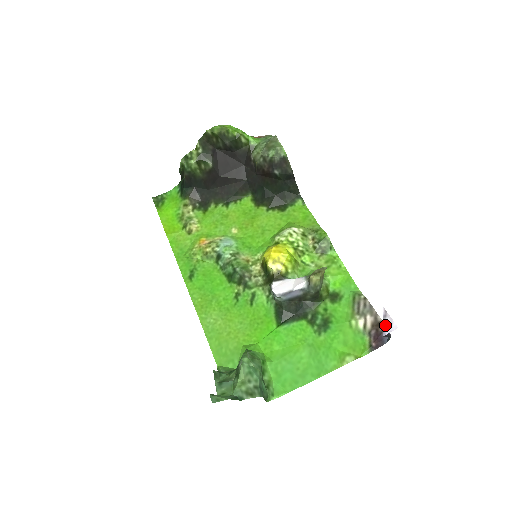
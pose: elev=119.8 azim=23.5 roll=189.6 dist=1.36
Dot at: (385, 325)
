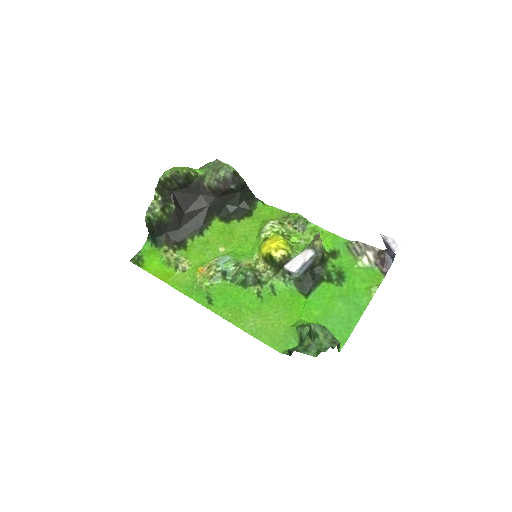
Dot at: (390, 245)
